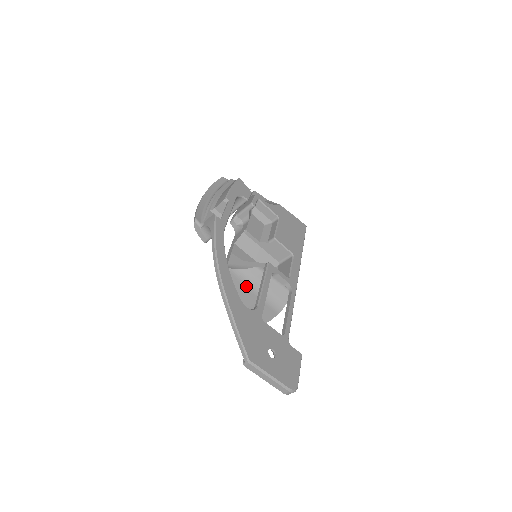
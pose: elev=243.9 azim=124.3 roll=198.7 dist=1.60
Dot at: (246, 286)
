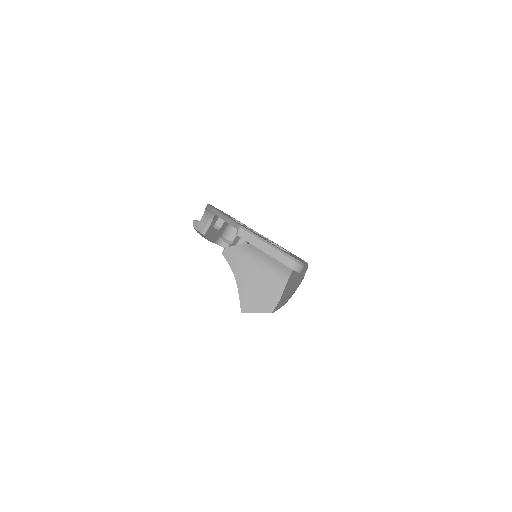
Dot at: (246, 261)
